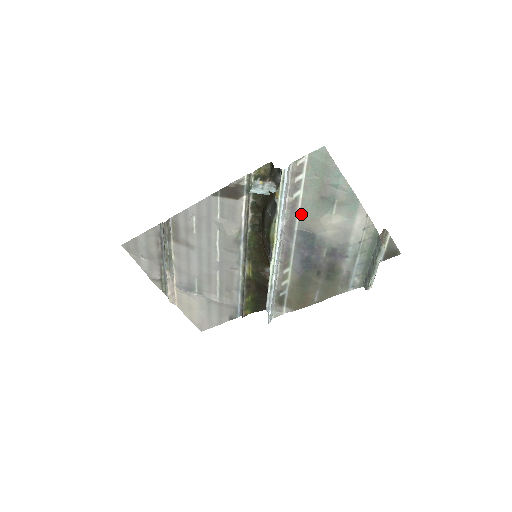
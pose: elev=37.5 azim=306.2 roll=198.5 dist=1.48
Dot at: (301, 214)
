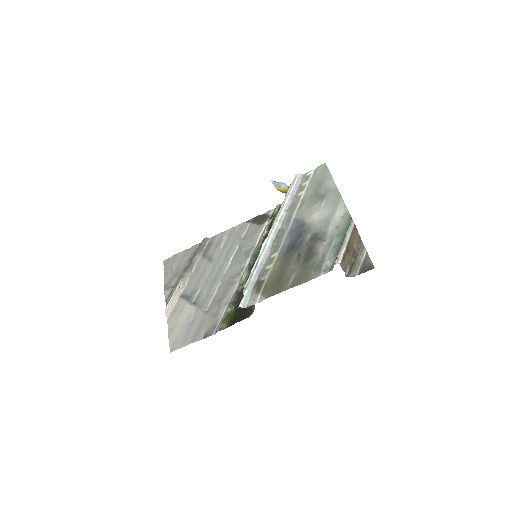
Dot at: (300, 207)
